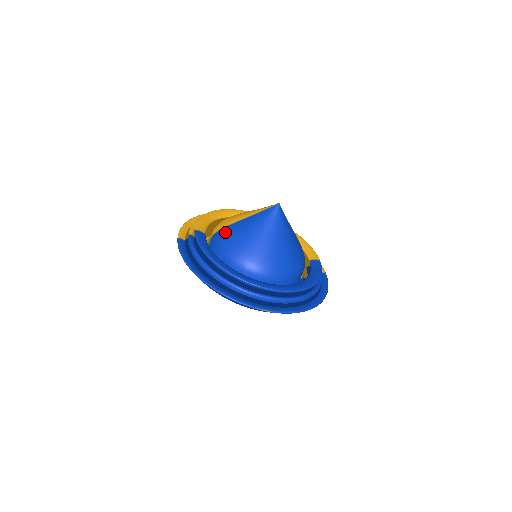
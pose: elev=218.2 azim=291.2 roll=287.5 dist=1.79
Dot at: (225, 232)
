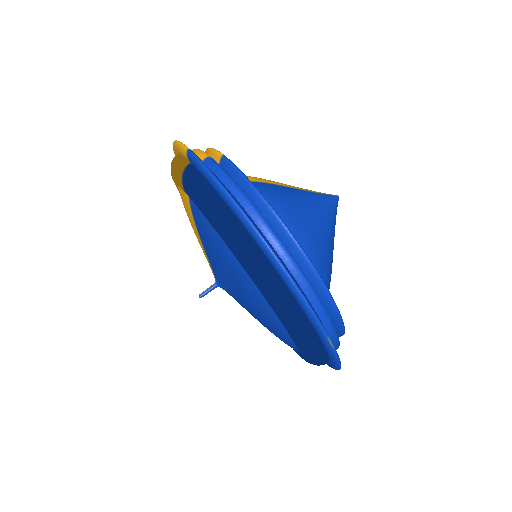
Dot at: (268, 188)
